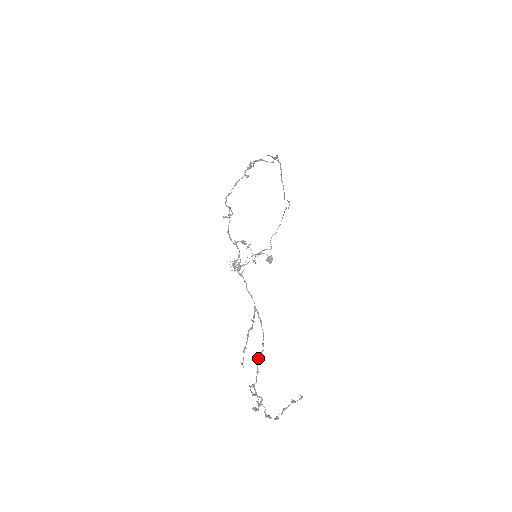
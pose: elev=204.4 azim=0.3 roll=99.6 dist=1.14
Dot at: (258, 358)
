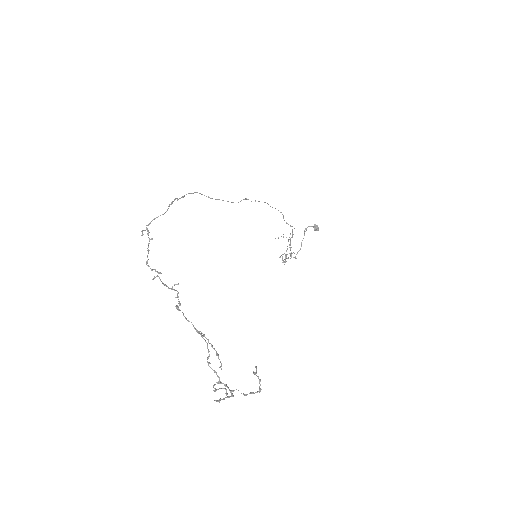
Dot at: occluded
